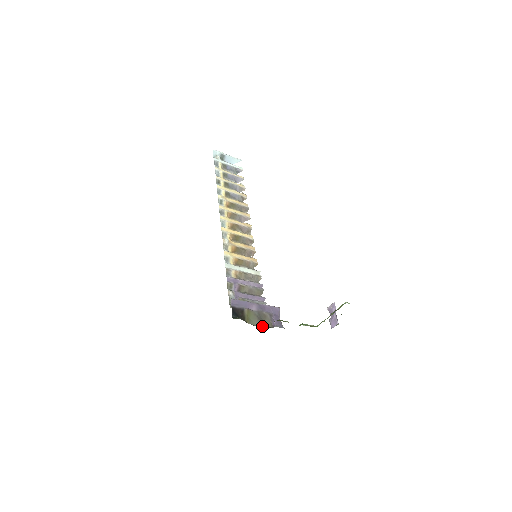
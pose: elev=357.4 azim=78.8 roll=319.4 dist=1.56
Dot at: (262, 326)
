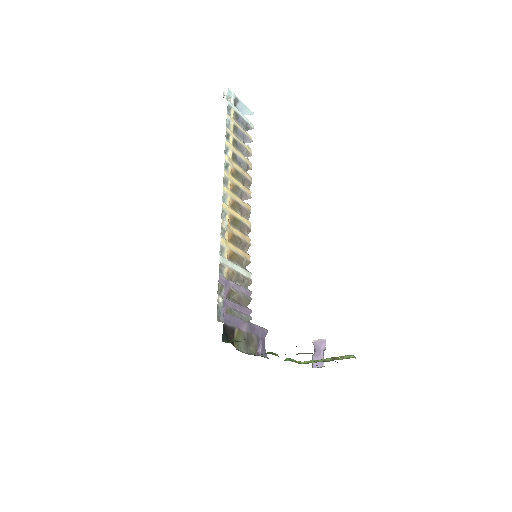
Dot at: (248, 353)
